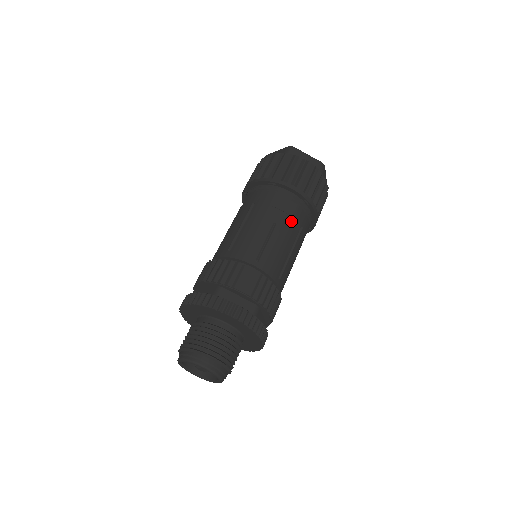
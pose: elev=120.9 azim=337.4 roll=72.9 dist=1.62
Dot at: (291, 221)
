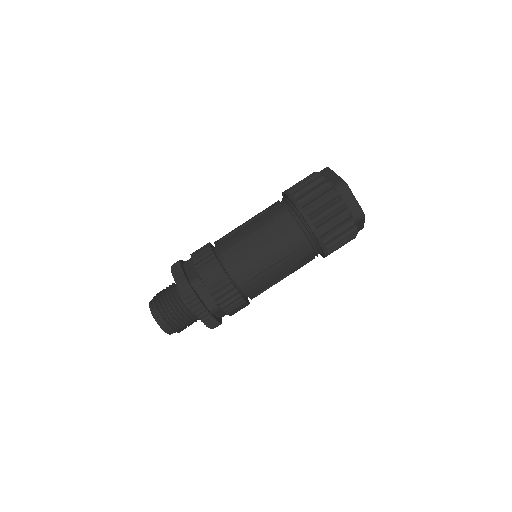
Dot at: occluded
